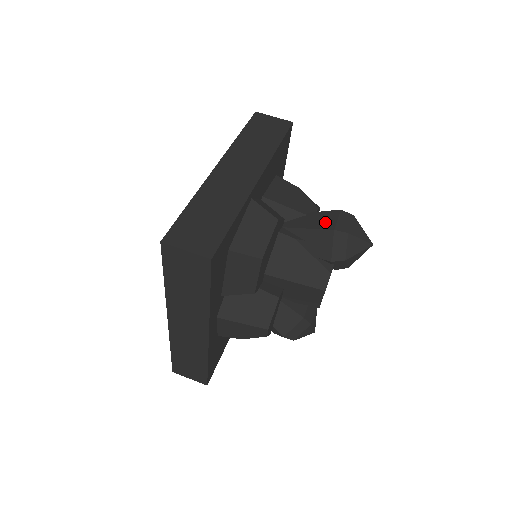
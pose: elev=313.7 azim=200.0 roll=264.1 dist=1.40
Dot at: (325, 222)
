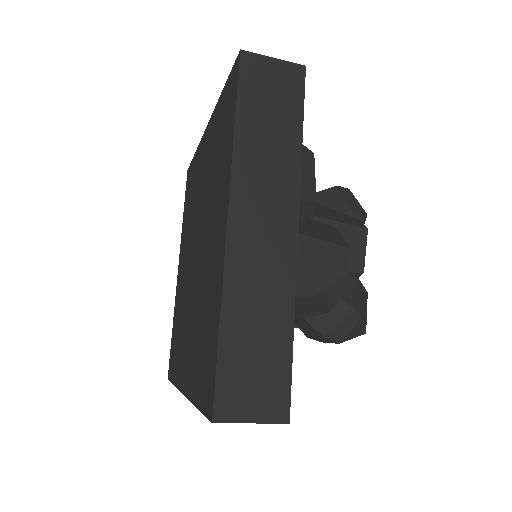
Dot at: occluded
